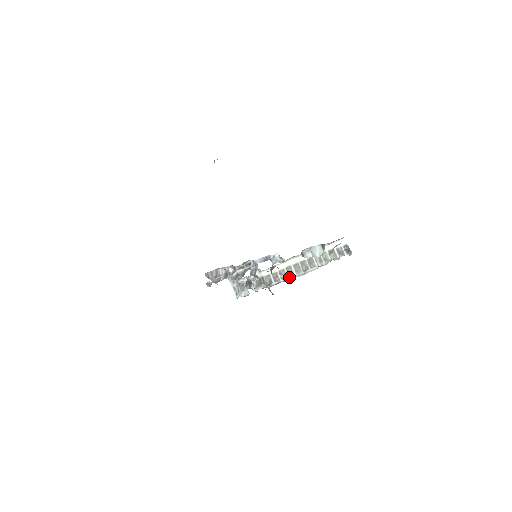
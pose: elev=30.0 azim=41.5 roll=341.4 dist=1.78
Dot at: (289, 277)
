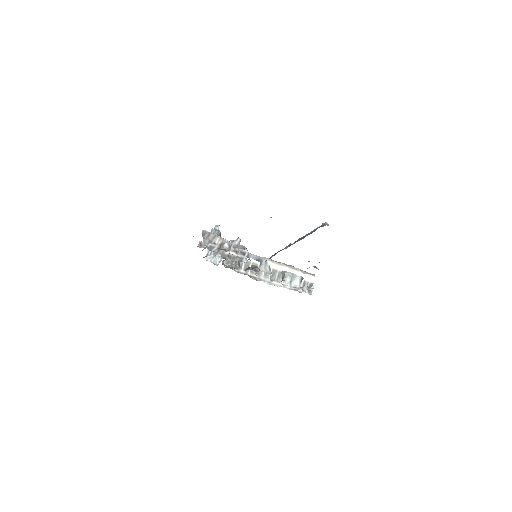
Dot at: (257, 275)
